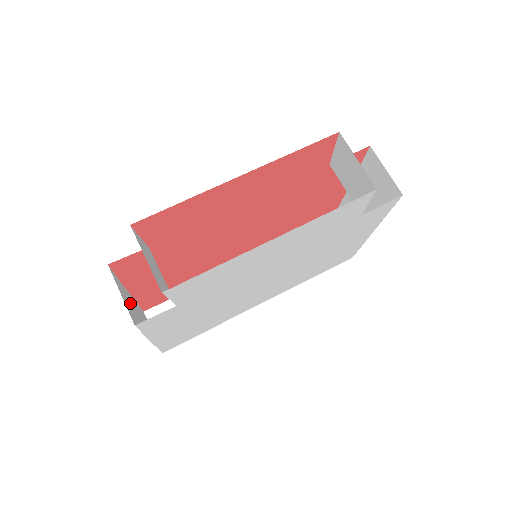
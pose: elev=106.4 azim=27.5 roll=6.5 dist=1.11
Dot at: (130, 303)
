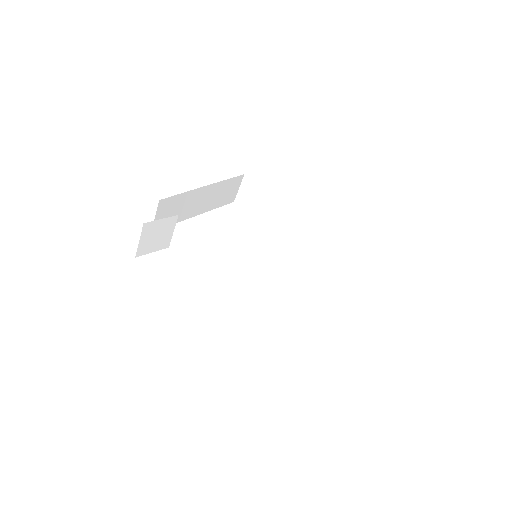
Dot at: (184, 203)
